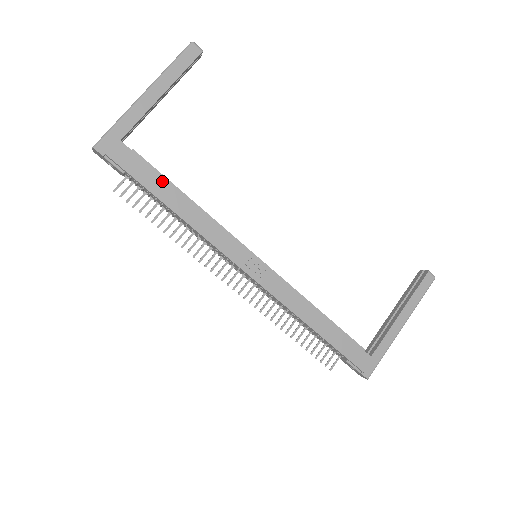
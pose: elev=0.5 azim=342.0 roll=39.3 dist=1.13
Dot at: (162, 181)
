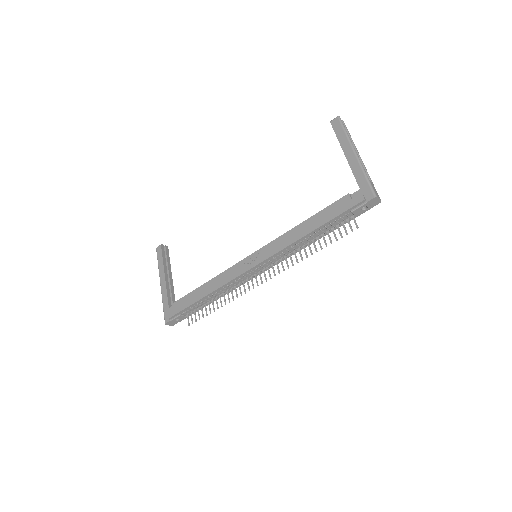
Dot at: (191, 295)
